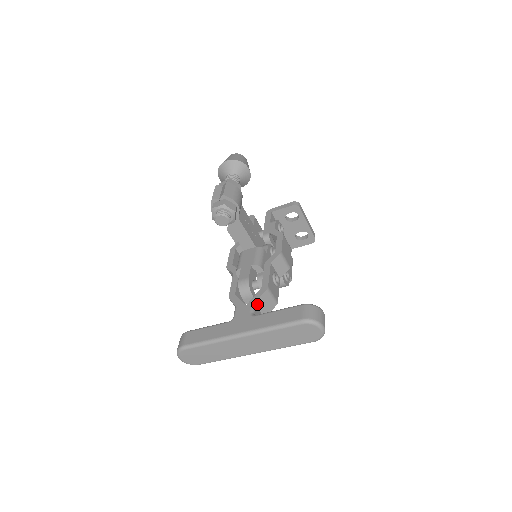
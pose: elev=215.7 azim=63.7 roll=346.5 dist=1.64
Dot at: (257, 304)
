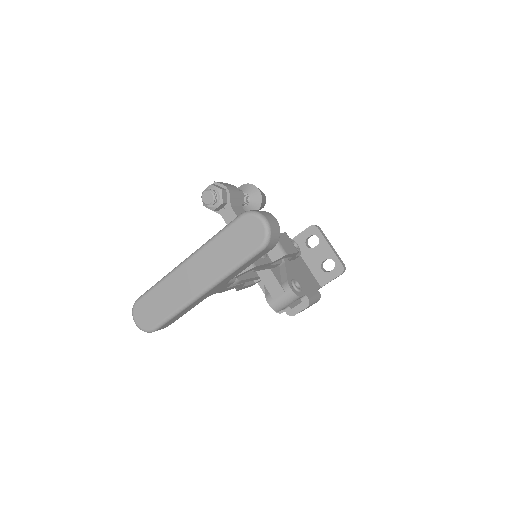
Dot at: occluded
